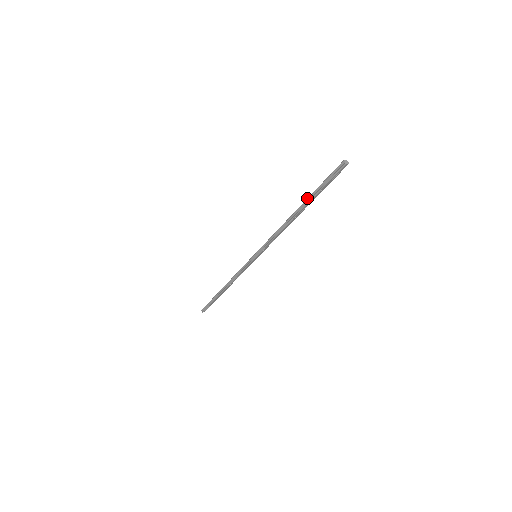
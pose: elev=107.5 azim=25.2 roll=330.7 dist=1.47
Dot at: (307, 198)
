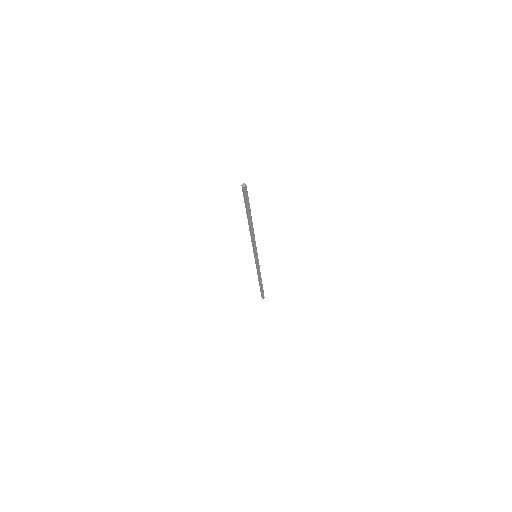
Dot at: (246, 213)
